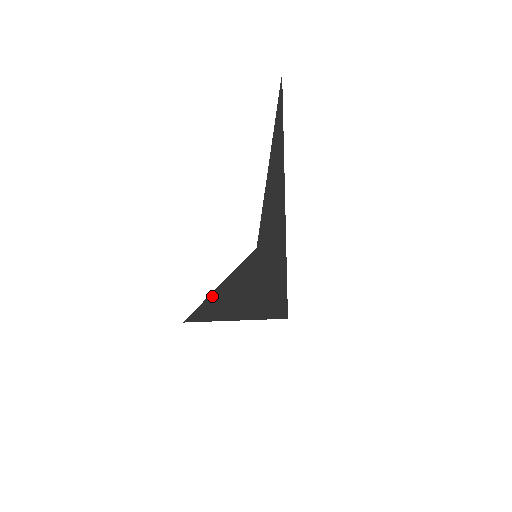
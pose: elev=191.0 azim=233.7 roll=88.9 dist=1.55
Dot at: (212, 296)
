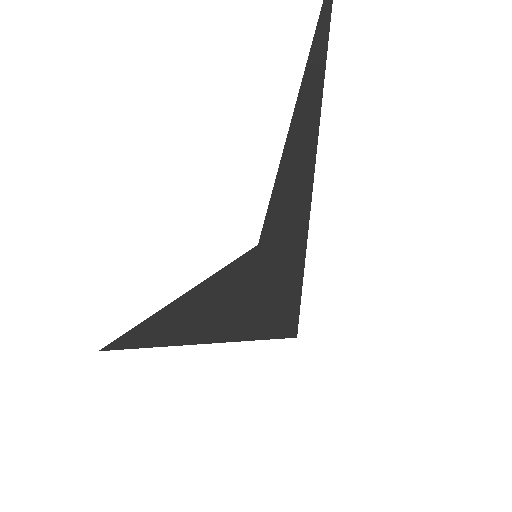
Dot at: (167, 310)
